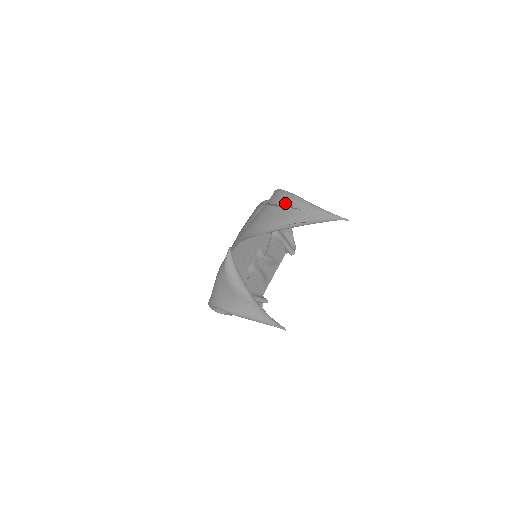
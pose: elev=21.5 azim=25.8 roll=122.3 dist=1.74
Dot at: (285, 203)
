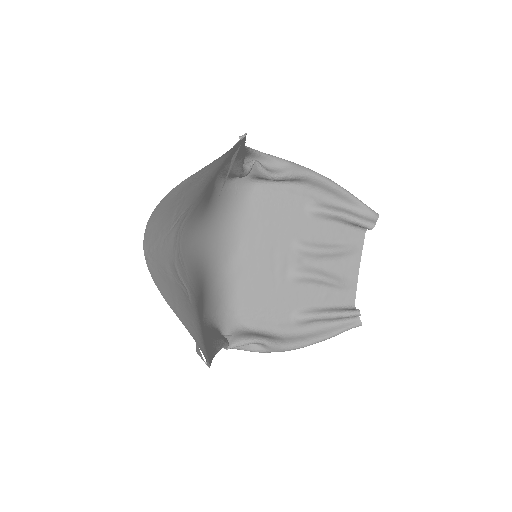
Dot at: occluded
